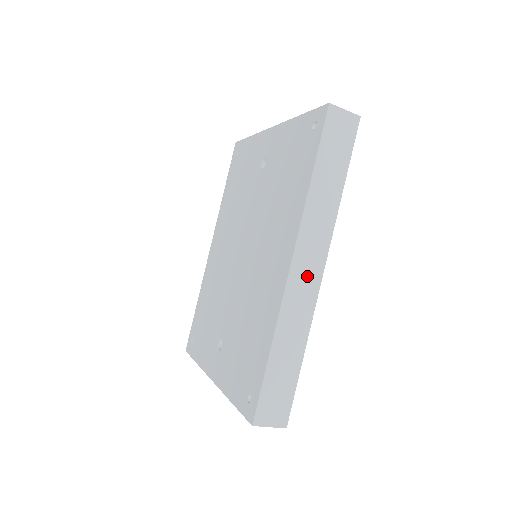
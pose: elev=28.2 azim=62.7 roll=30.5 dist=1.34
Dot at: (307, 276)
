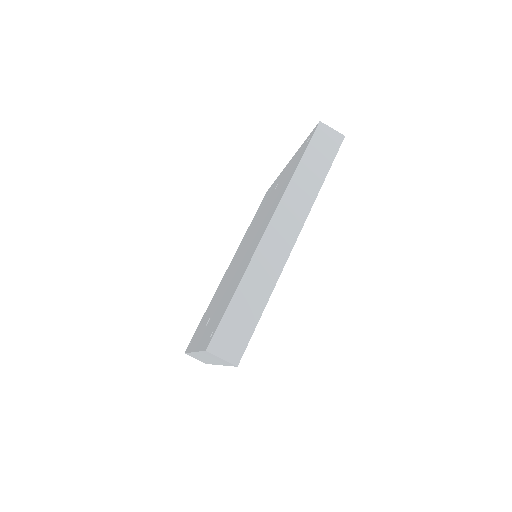
Dot at: (281, 239)
